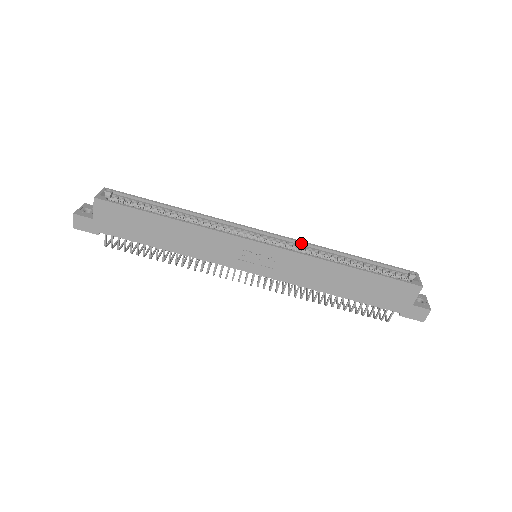
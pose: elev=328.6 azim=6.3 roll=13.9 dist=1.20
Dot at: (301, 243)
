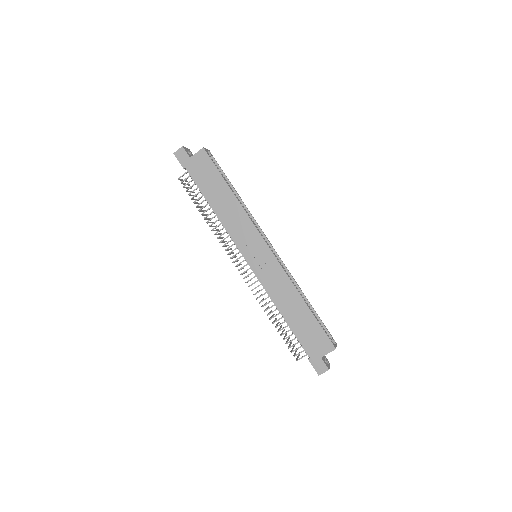
Dot at: (287, 270)
